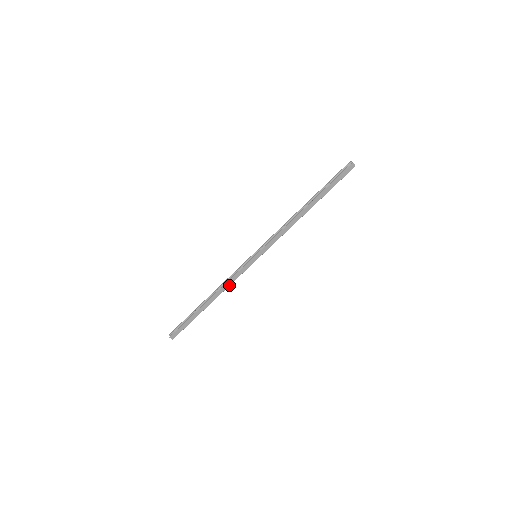
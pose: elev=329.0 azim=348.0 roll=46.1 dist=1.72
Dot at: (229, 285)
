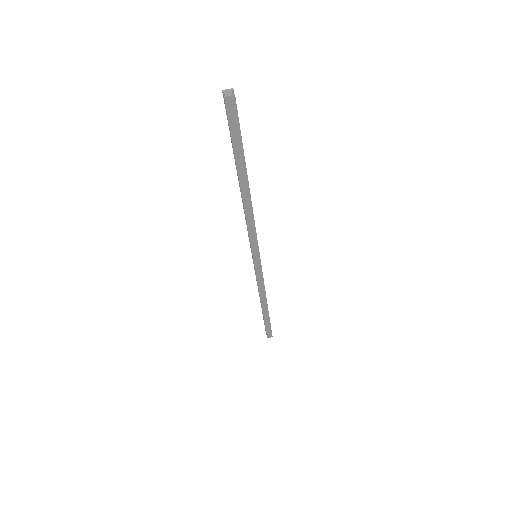
Dot at: (264, 289)
